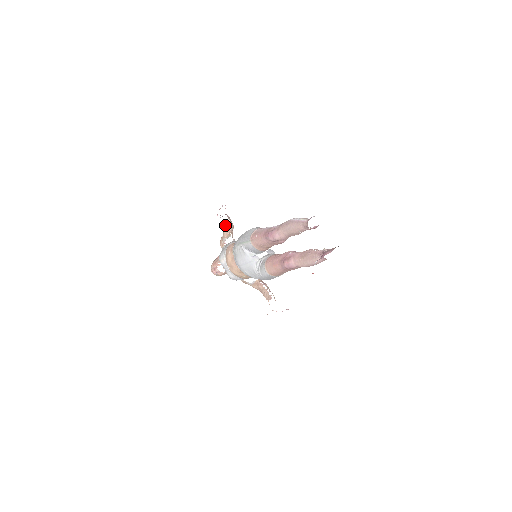
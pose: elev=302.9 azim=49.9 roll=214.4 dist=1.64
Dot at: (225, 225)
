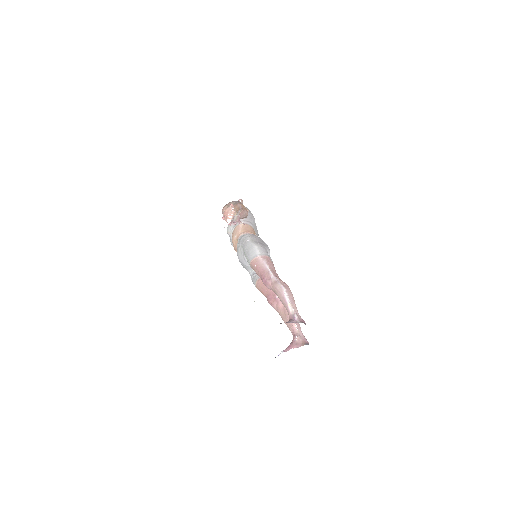
Dot at: occluded
